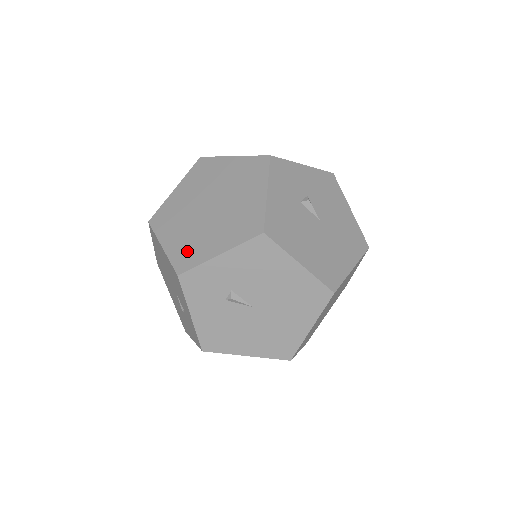
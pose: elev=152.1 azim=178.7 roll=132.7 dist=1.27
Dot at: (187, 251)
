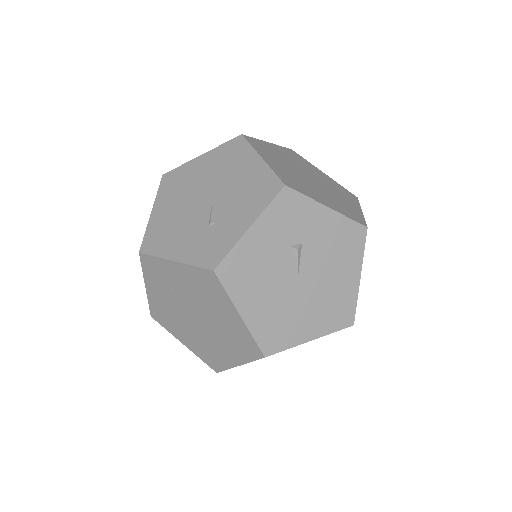
Dot at: (293, 180)
